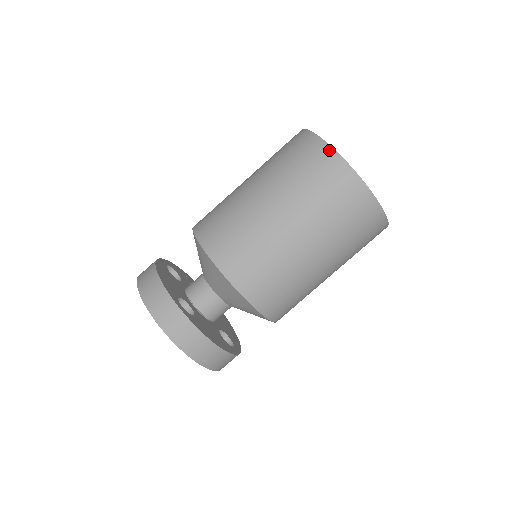
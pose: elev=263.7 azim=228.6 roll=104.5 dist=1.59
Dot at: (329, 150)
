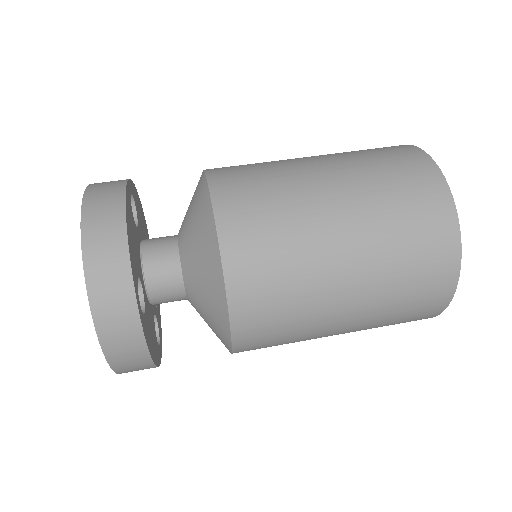
Dot at: occluded
